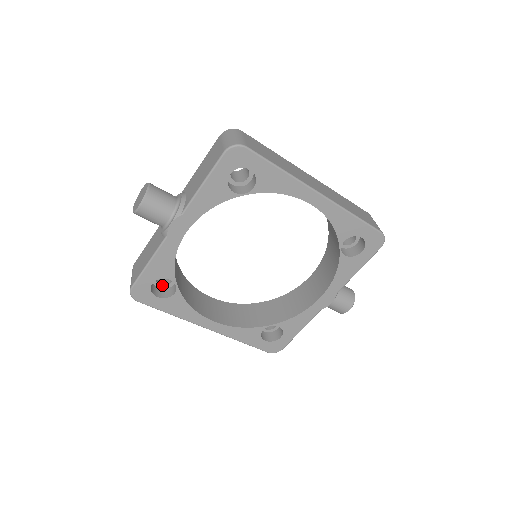
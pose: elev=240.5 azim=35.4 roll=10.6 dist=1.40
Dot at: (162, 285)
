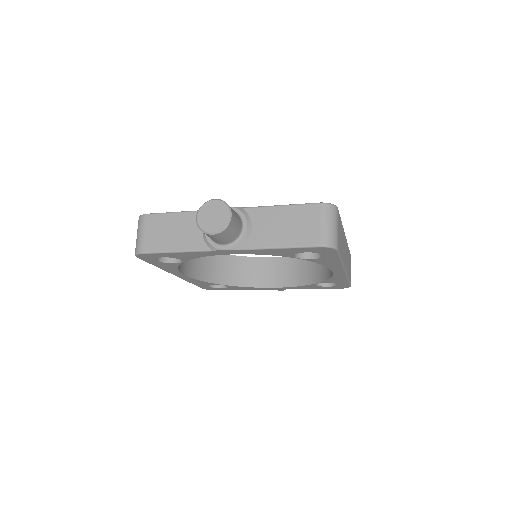
Dot at: occluded
